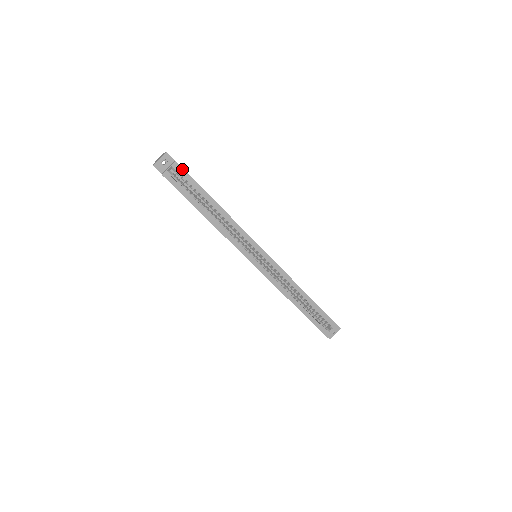
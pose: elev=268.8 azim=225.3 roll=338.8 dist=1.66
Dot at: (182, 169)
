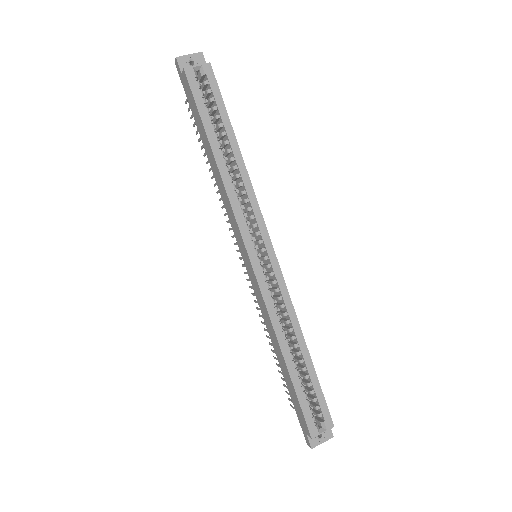
Dot at: (213, 77)
